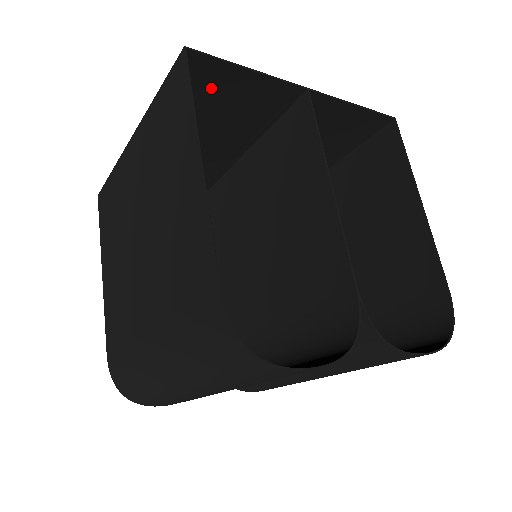
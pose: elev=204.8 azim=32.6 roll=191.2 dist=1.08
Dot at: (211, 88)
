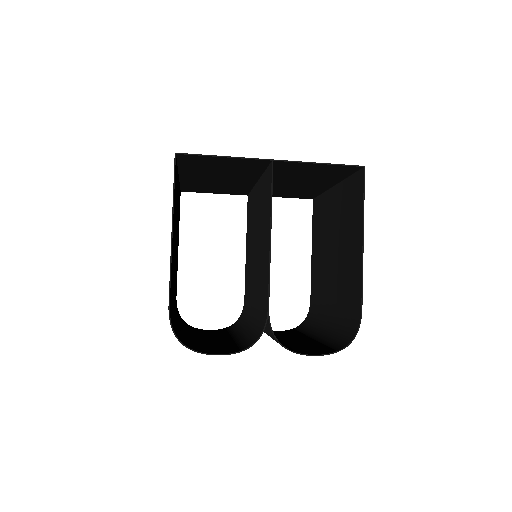
Dot at: (206, 162)
